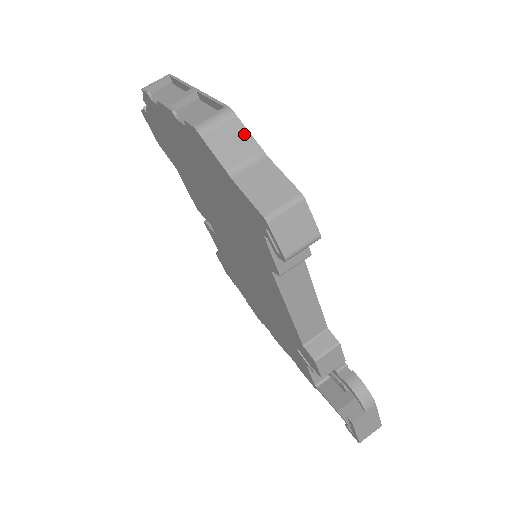
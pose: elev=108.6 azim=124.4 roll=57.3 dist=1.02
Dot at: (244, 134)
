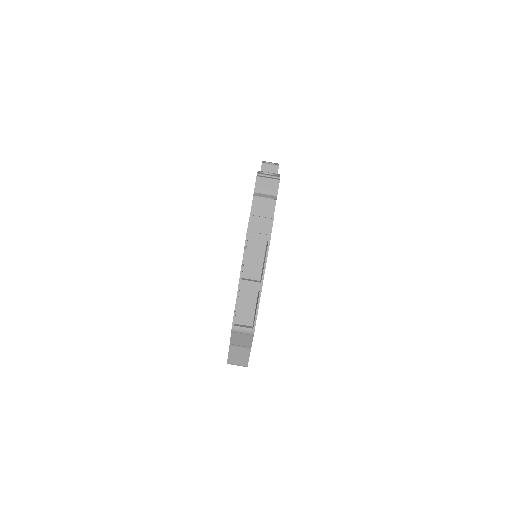
Dot at: (250, 341)
